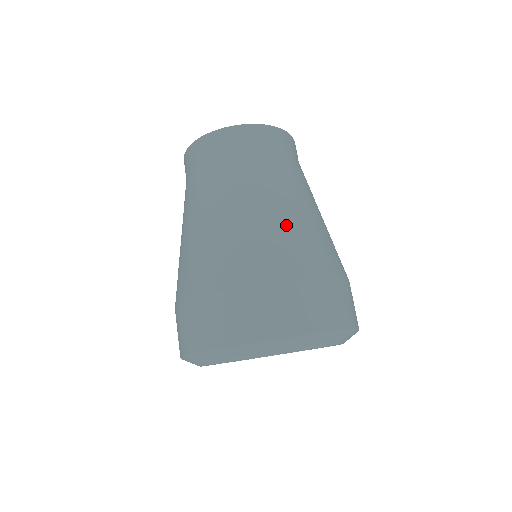
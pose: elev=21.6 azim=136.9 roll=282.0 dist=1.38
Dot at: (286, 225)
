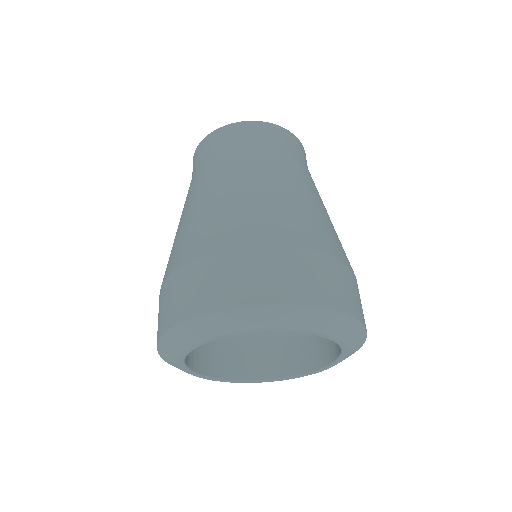
Dot at: (319, 213)
